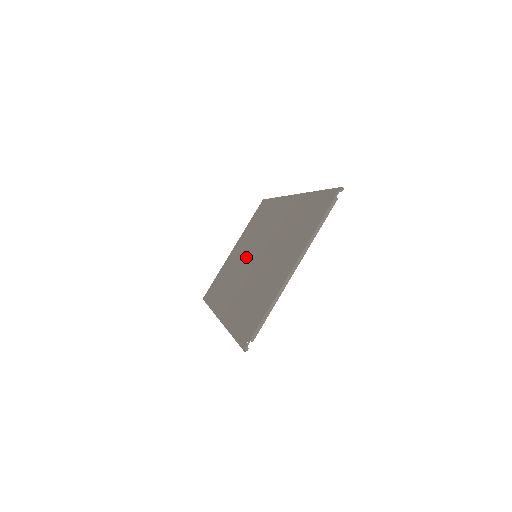
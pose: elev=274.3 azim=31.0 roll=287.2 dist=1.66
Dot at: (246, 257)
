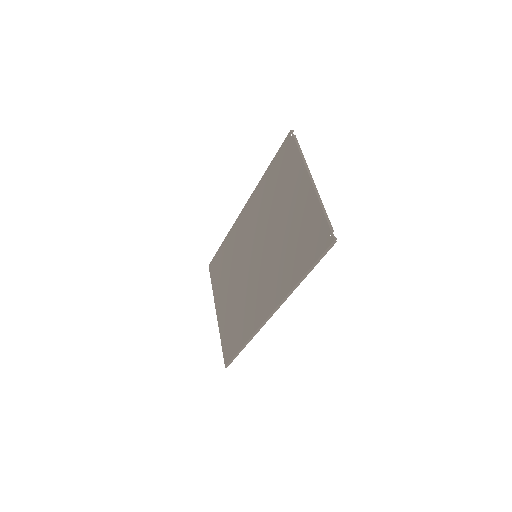
Dot at: (244, 276)
